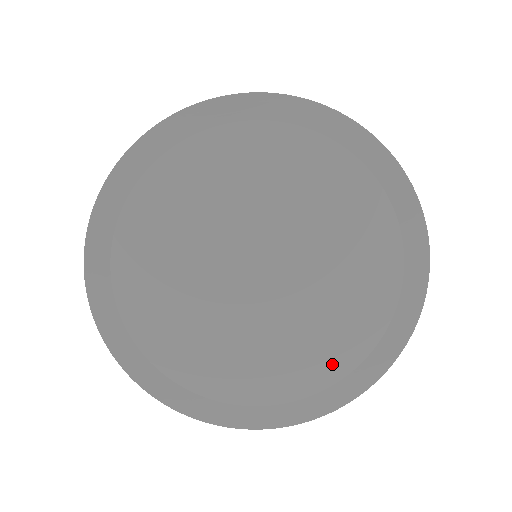
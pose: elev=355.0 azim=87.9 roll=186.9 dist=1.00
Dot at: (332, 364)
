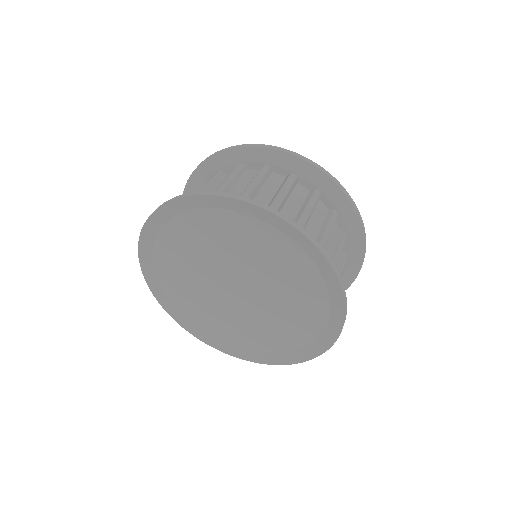
Dot at: (282, 343)
